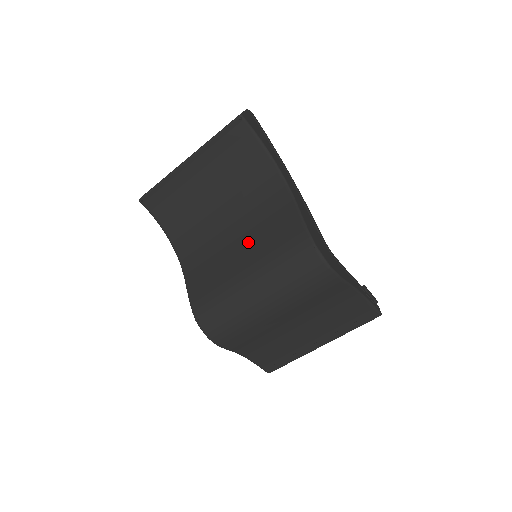
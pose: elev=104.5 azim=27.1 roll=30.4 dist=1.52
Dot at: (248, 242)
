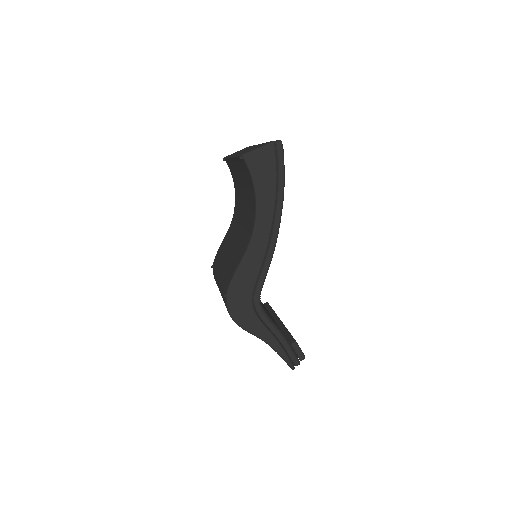
Dot at: (233, 249)
